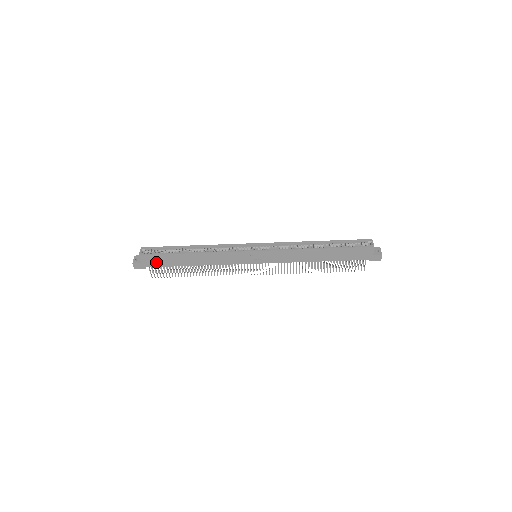
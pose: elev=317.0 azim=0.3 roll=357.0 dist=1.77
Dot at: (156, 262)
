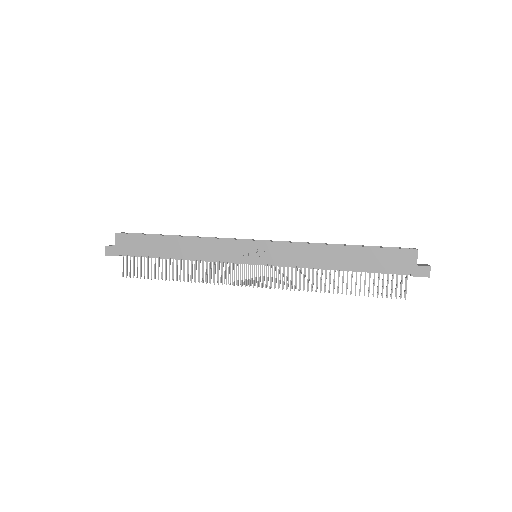
Dot at: (133, 247)
